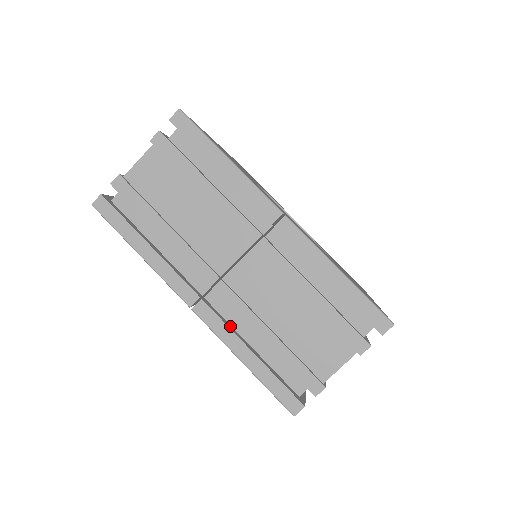
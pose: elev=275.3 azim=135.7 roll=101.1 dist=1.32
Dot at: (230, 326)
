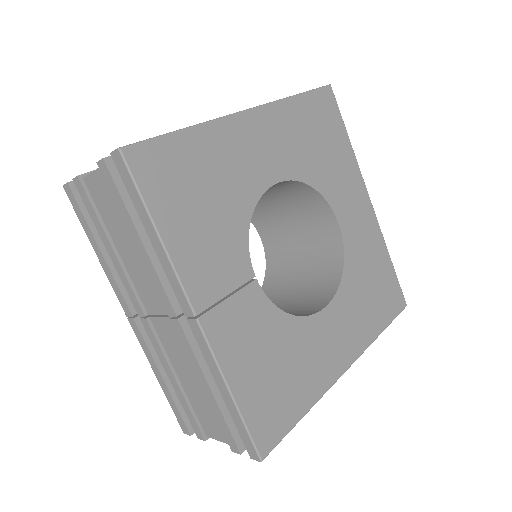
Dot at: occluded
